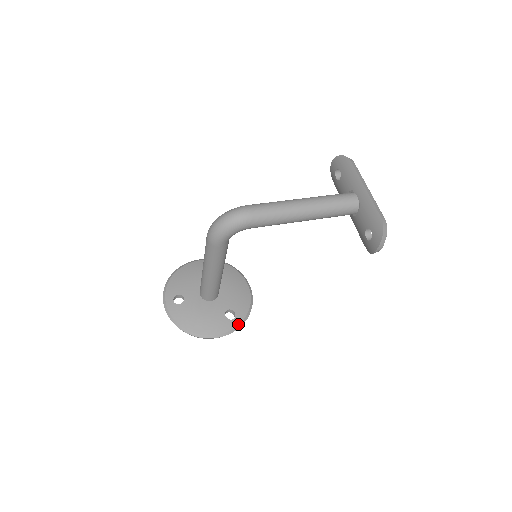
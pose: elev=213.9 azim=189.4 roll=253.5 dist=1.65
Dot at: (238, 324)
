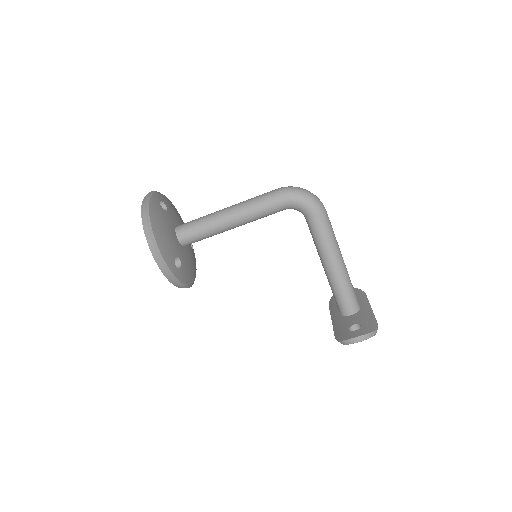
Dot at: (174, 274)
